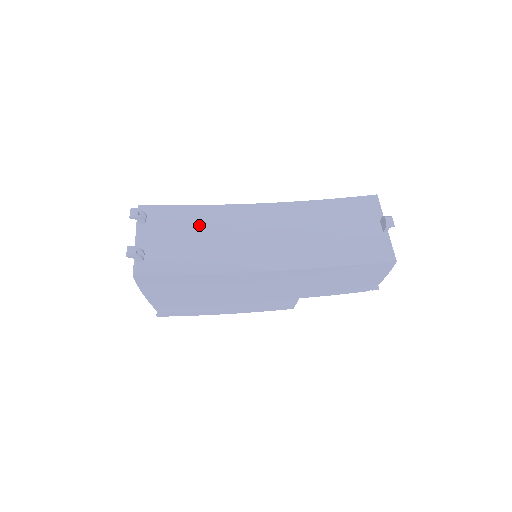
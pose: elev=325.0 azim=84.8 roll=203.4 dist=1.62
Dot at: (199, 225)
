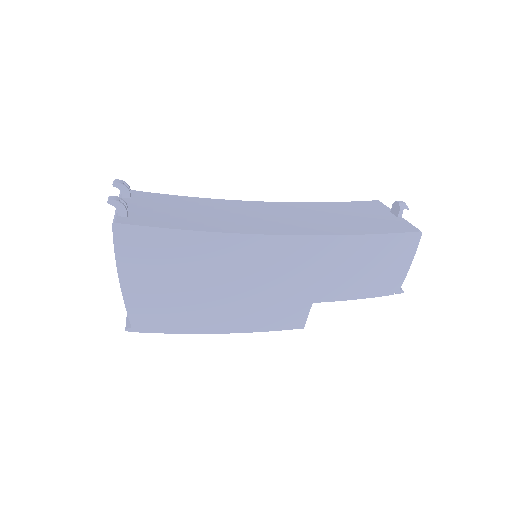
Dot at: (192, 206)
